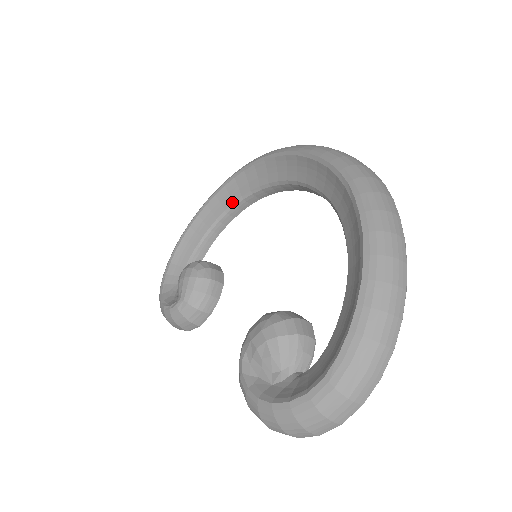
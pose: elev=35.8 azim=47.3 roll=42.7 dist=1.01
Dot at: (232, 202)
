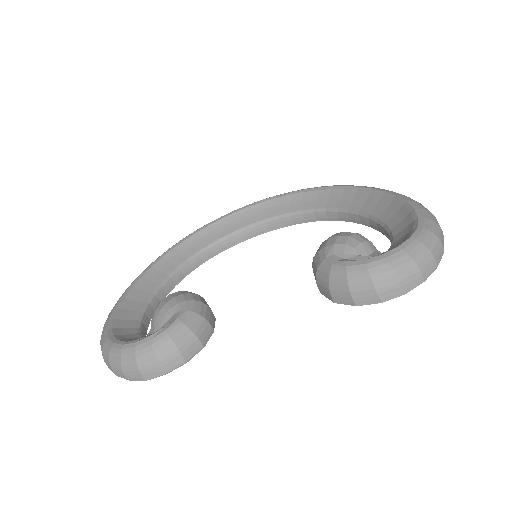
Dot at: (176, 267)
